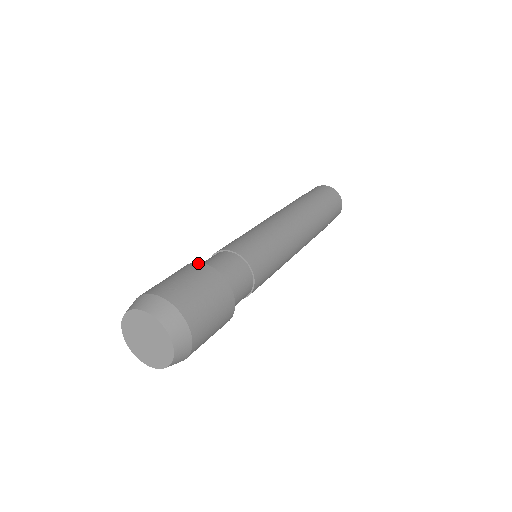
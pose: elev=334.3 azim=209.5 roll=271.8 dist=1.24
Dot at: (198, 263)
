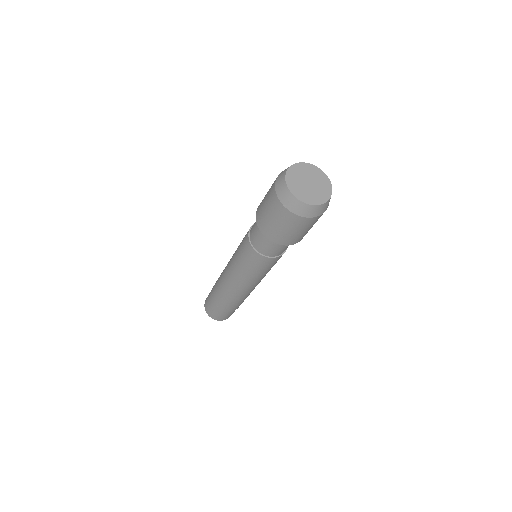
Dot at: occluded
